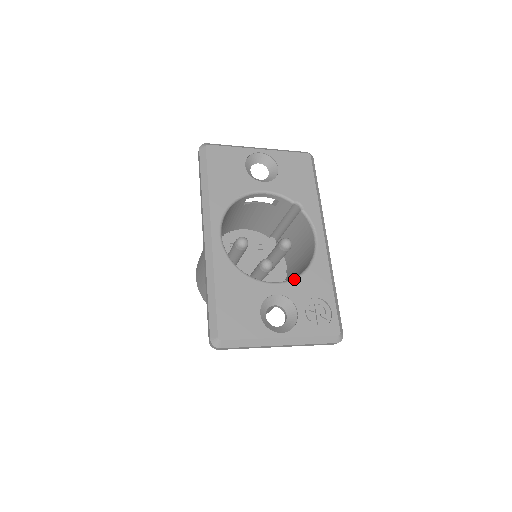
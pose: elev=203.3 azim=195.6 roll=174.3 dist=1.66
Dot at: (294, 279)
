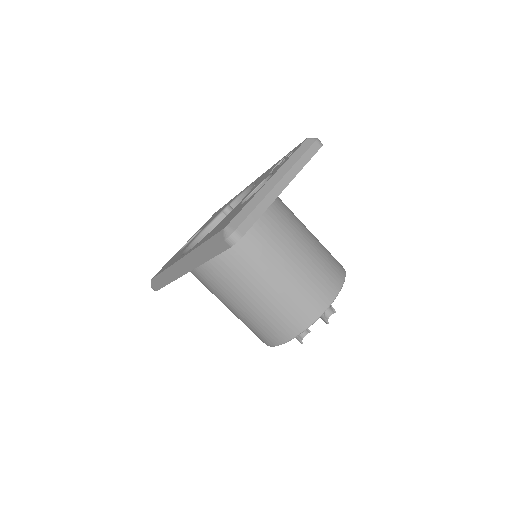
Dot at: occluded
